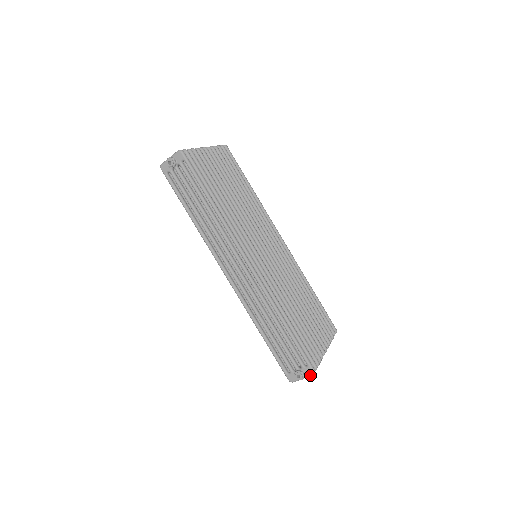
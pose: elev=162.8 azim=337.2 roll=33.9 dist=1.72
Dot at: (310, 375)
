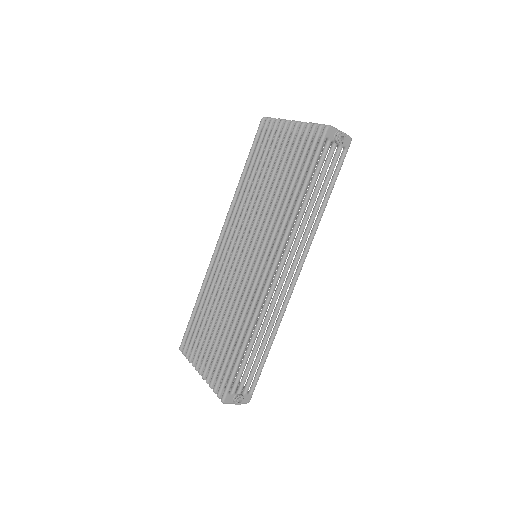
Dot at: (245, 403)
